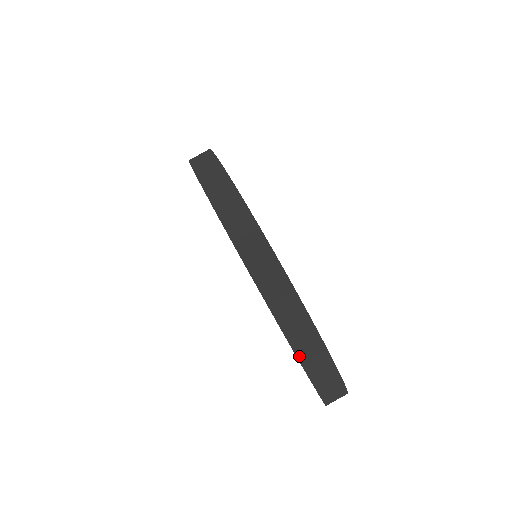
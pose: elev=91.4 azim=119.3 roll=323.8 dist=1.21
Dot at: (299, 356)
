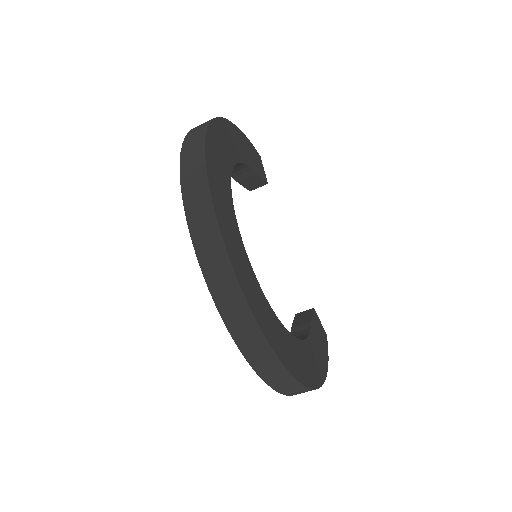
Dot at: (286, 394)
